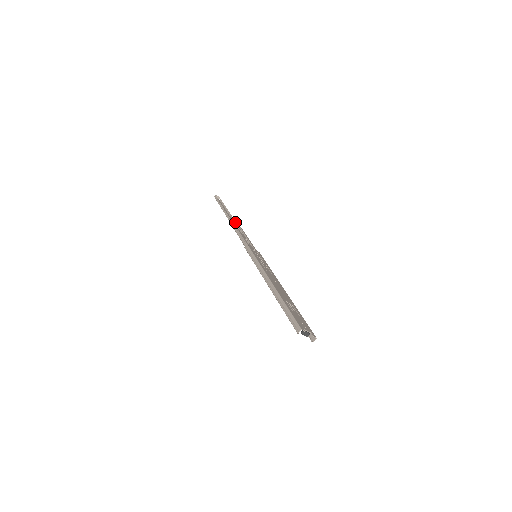
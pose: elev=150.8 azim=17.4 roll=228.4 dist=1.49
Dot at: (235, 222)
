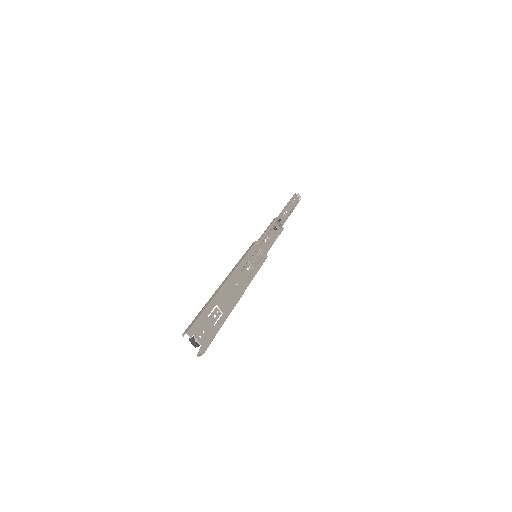
Dot at: (284, 222)
